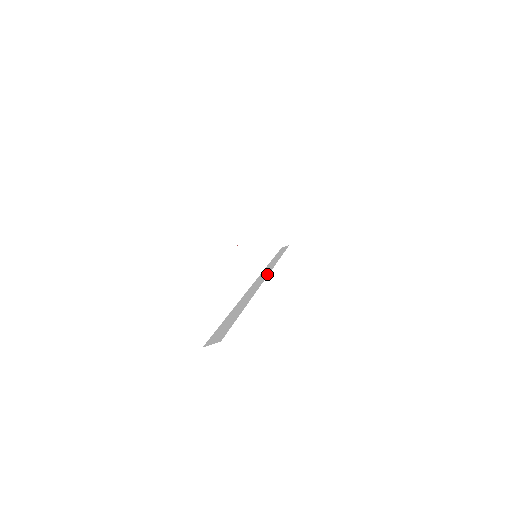
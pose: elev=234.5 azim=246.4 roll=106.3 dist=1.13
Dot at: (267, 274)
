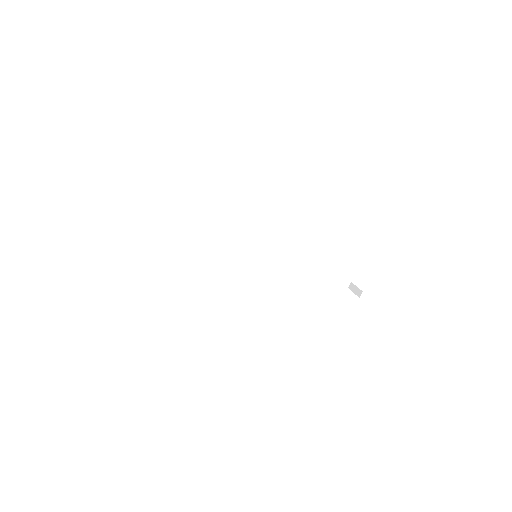
Dot at: occluded
